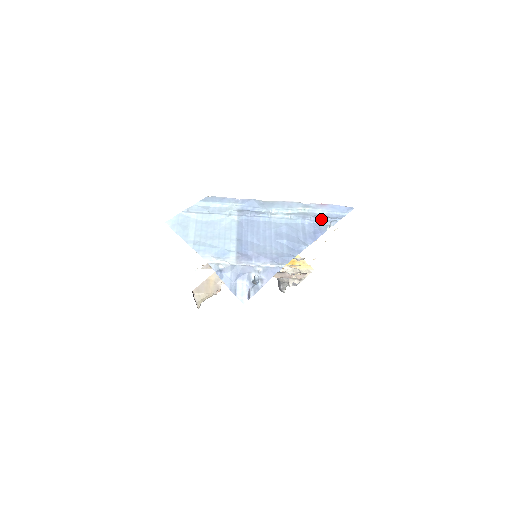
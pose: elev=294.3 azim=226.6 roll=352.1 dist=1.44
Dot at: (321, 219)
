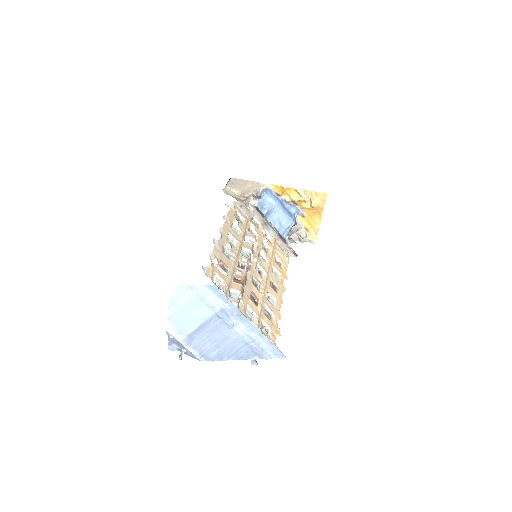
Dot at: (256, 352)
